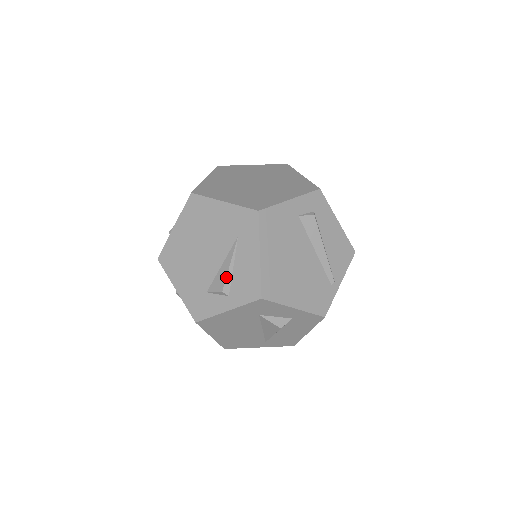
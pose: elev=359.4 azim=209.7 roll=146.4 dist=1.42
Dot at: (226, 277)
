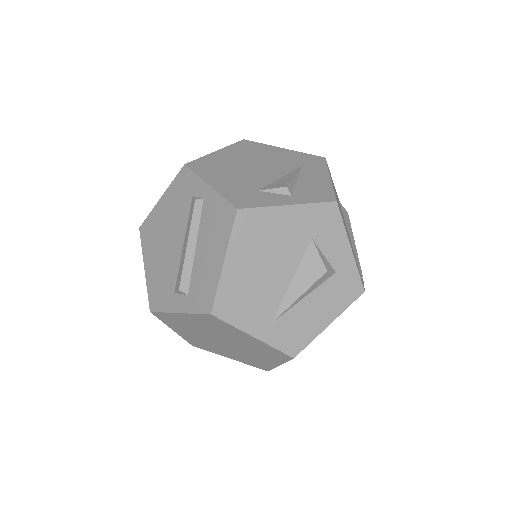
Dot at: (291, 180)
